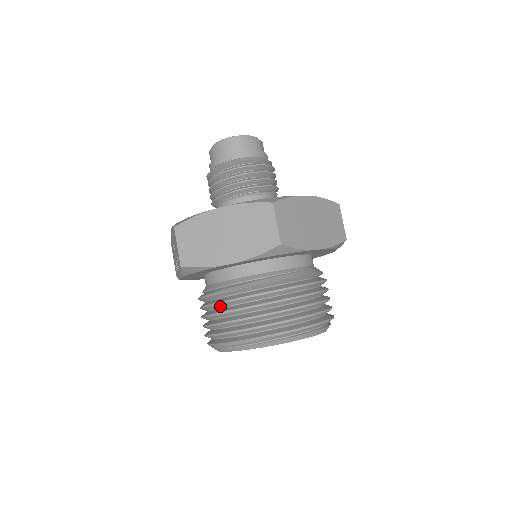
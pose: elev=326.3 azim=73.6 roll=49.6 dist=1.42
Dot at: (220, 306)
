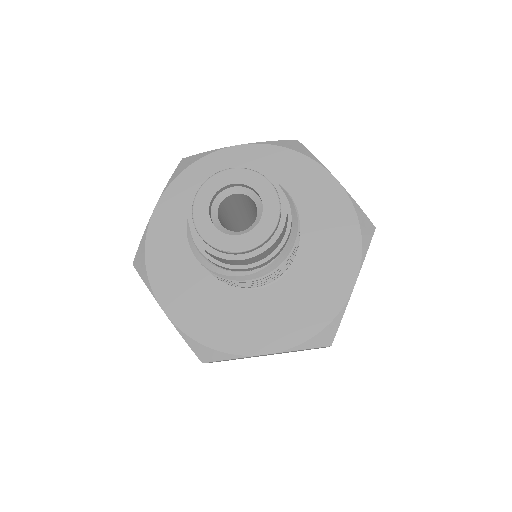
Dot at: occluded
